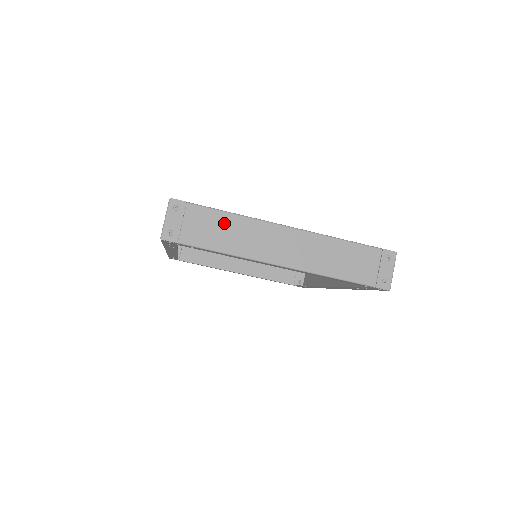
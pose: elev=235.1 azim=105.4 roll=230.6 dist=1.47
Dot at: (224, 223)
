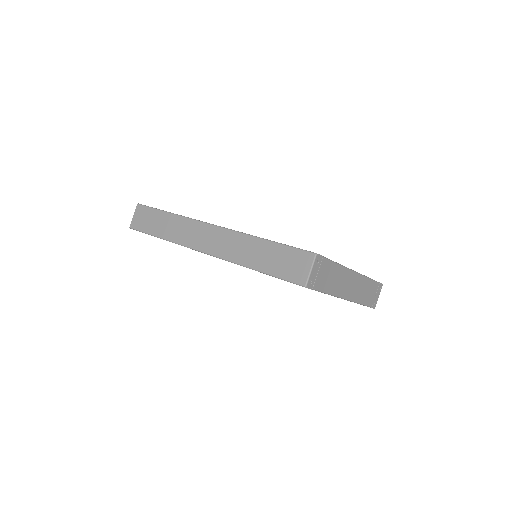
Dot at: (334, 272)
